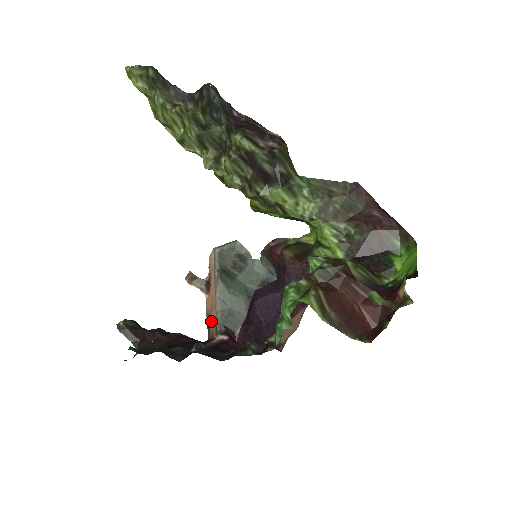
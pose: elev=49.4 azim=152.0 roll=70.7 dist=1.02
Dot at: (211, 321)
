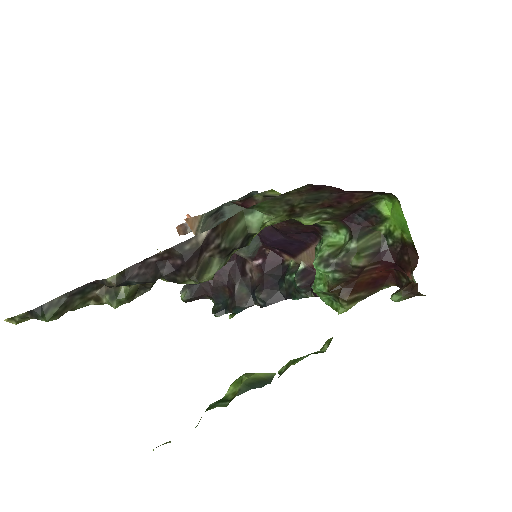
Dot at: occluded
